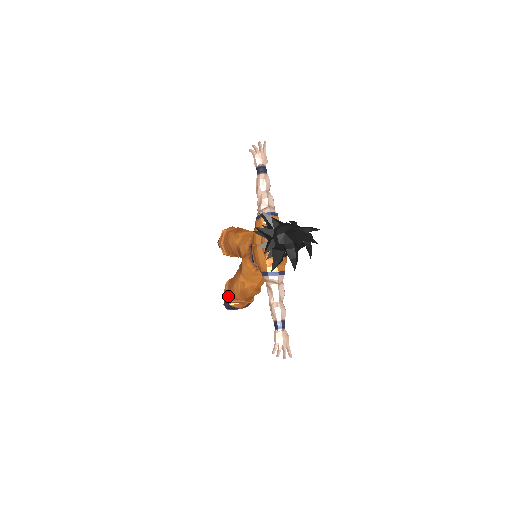
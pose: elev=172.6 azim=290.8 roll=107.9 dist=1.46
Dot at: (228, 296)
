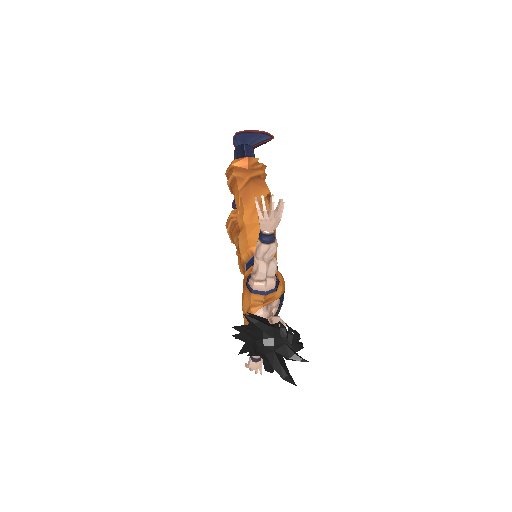
Dot at: (229, 236)
